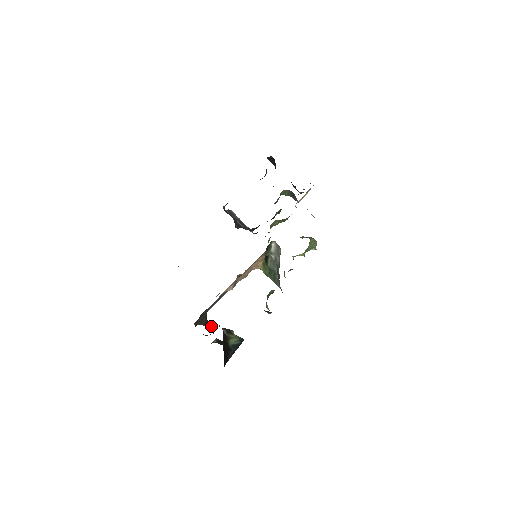
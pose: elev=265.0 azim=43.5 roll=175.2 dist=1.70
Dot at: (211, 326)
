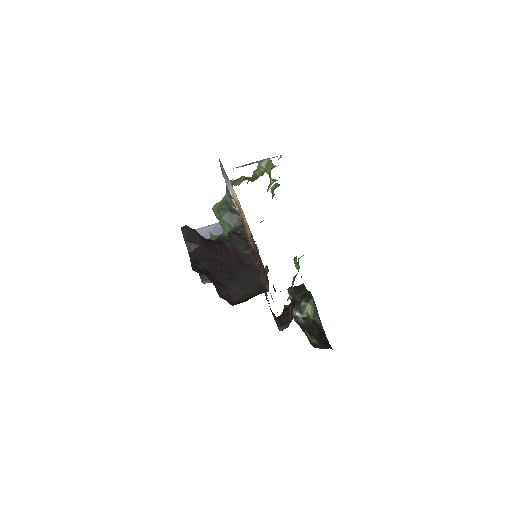
Dot at: (267, 267)
